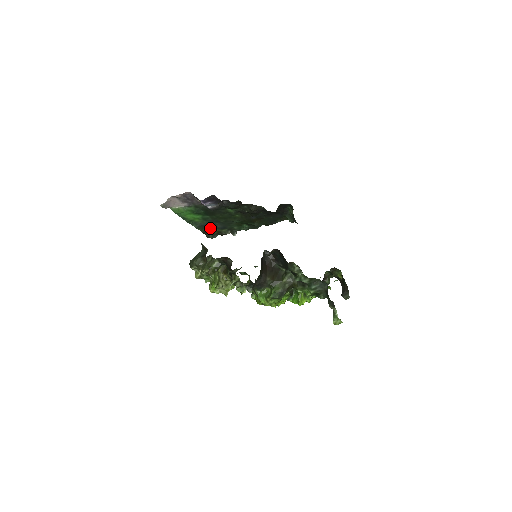
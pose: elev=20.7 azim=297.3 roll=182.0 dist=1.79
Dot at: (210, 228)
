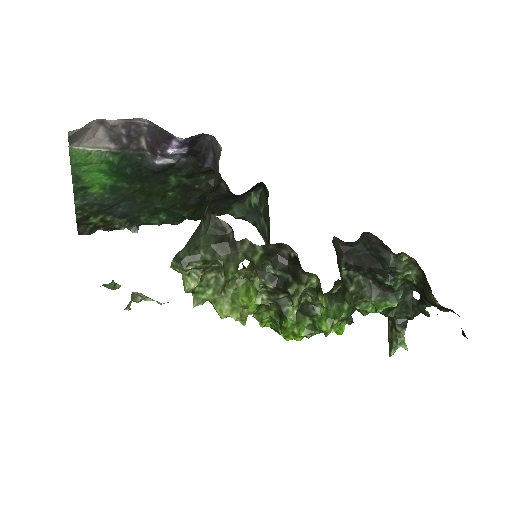
Dot at: (100, 212)
